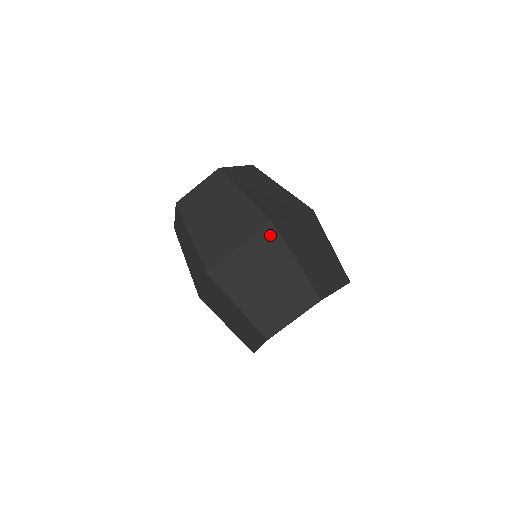
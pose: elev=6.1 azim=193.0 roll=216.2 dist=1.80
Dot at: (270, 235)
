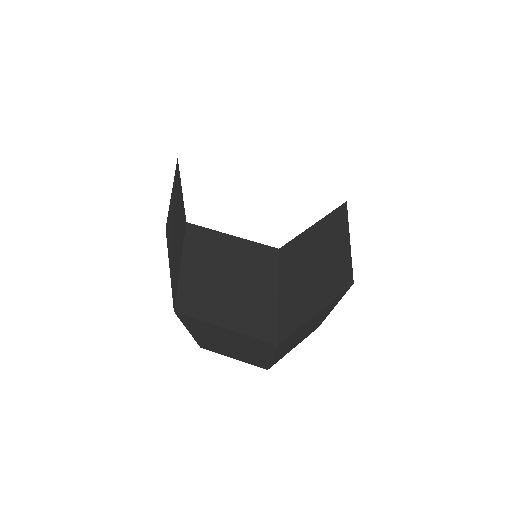
Dot at: (266, 345)
